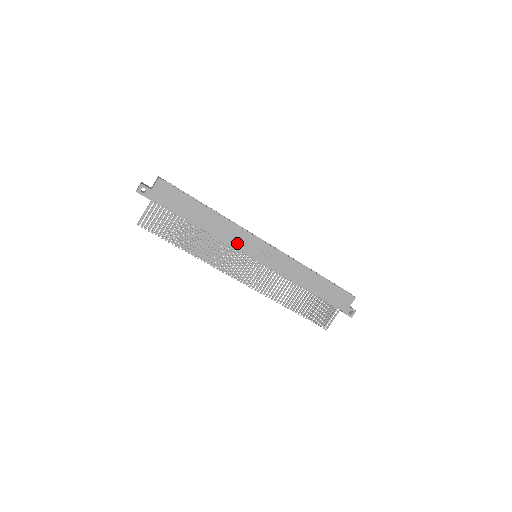
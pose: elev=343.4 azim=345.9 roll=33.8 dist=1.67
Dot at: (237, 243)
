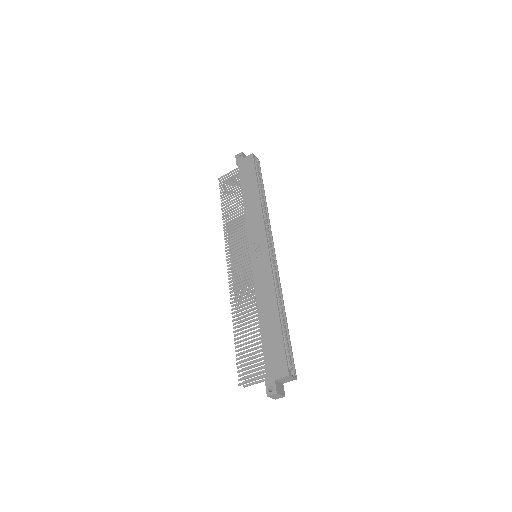
Dot at: (251, 230)
